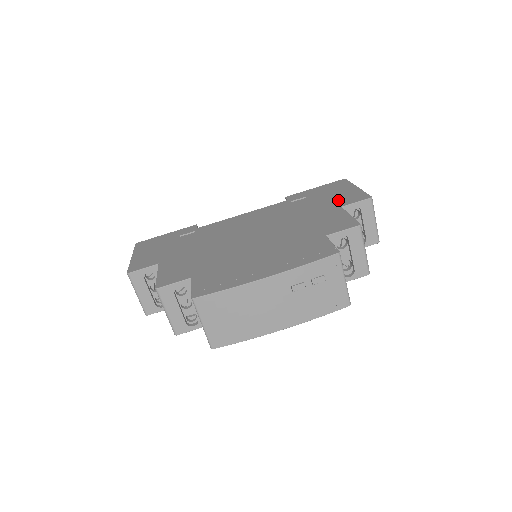
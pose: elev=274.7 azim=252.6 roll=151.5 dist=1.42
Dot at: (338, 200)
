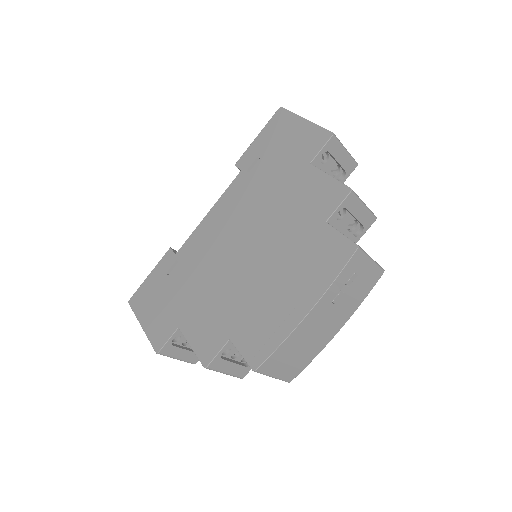
Dot at: (299, 152)
